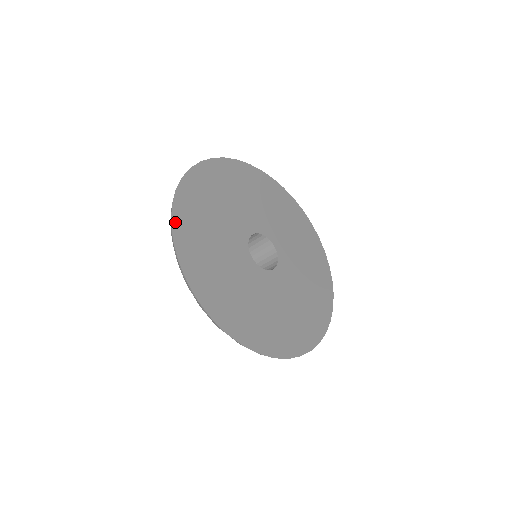
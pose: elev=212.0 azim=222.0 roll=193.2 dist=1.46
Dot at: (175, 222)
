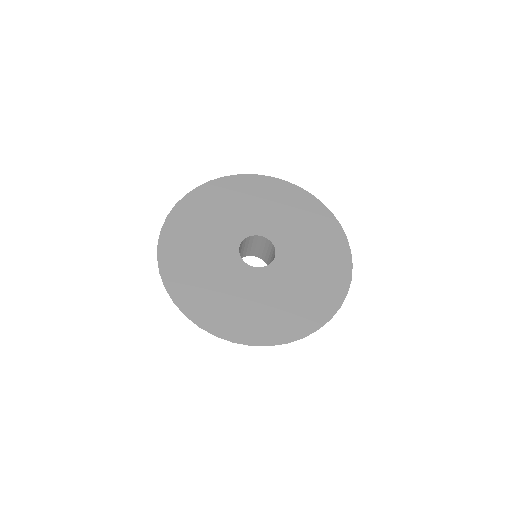
Dot at: (165, 228)
